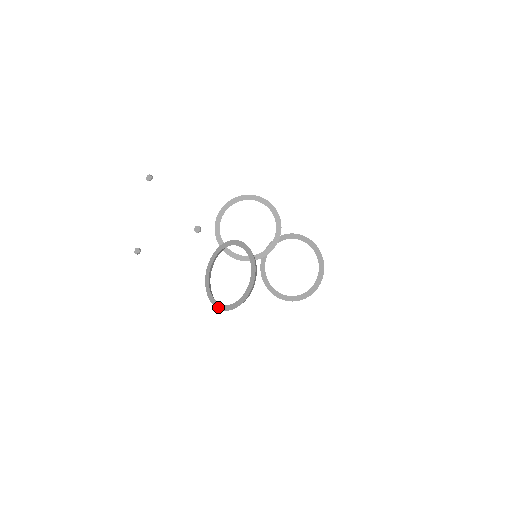
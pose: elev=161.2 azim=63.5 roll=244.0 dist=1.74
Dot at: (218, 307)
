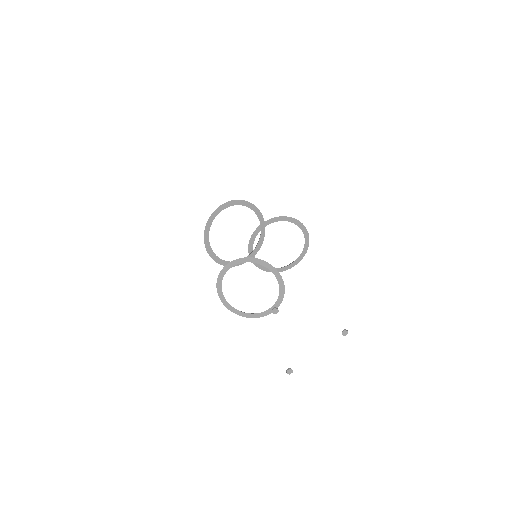
Dot at: (250, 317)
